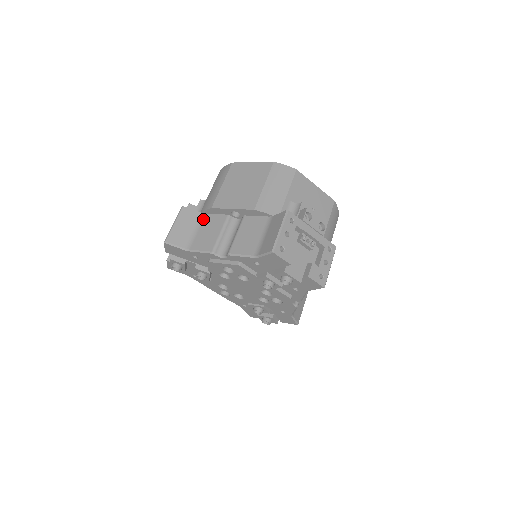
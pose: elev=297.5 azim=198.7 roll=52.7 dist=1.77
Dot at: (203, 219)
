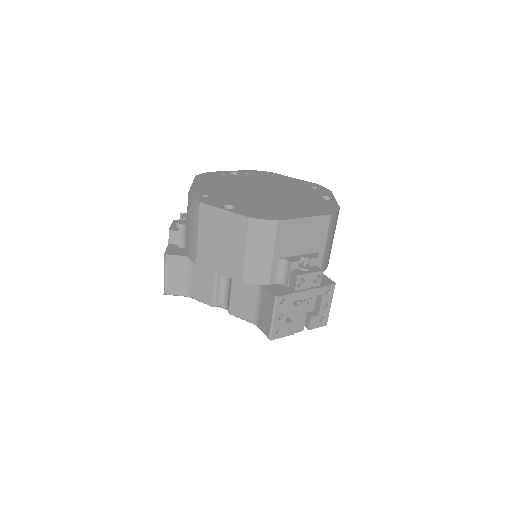
Dot at: (191, 264)
